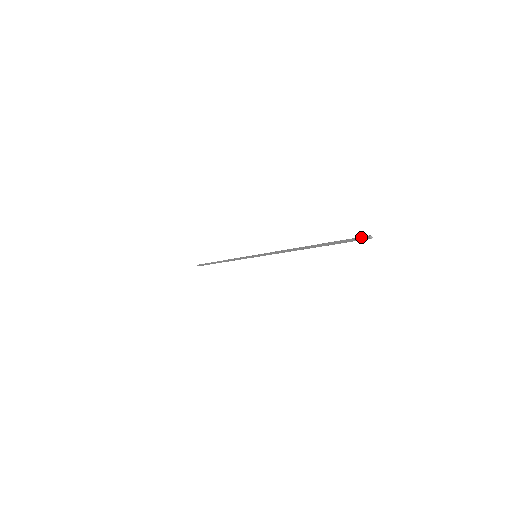
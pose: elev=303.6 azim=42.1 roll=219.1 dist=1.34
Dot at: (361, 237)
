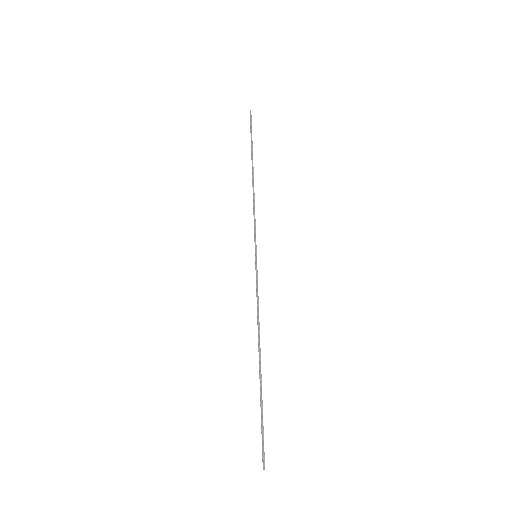
Dot at: (264, 455)
